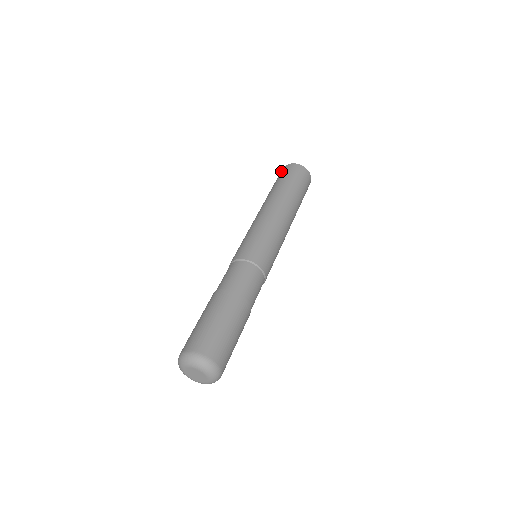
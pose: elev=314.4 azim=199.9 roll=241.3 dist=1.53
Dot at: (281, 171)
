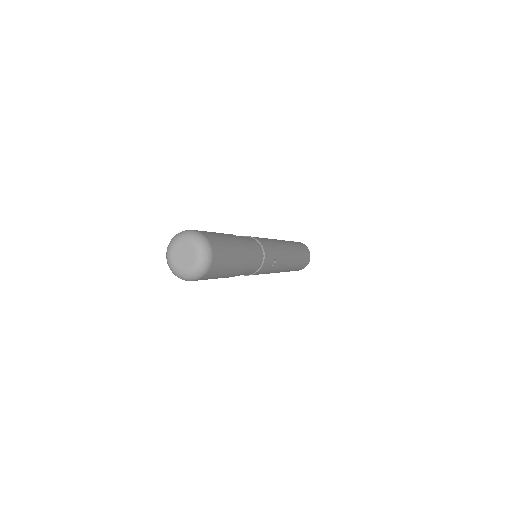
Dot at: occluded
